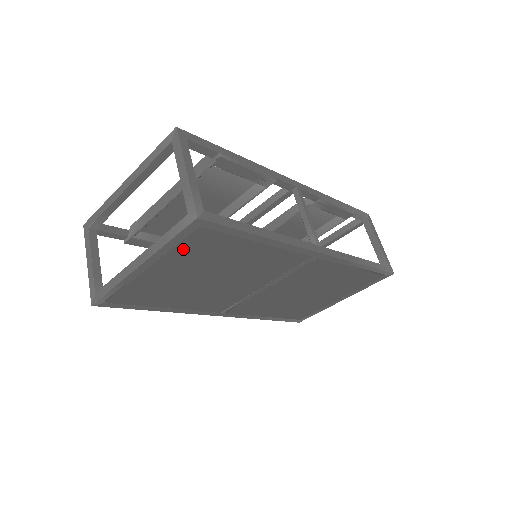
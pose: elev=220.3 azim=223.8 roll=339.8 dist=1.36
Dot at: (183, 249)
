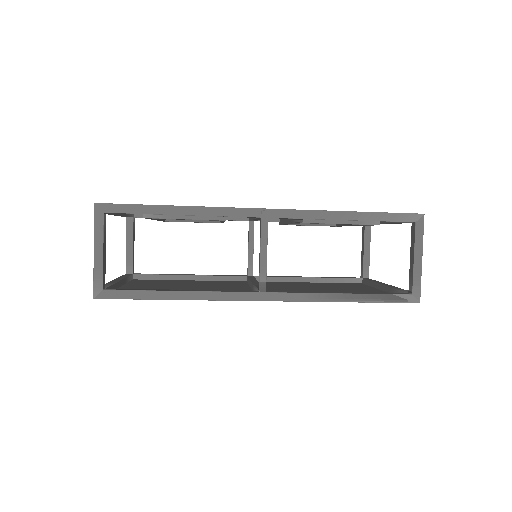
Dot at: occluded
